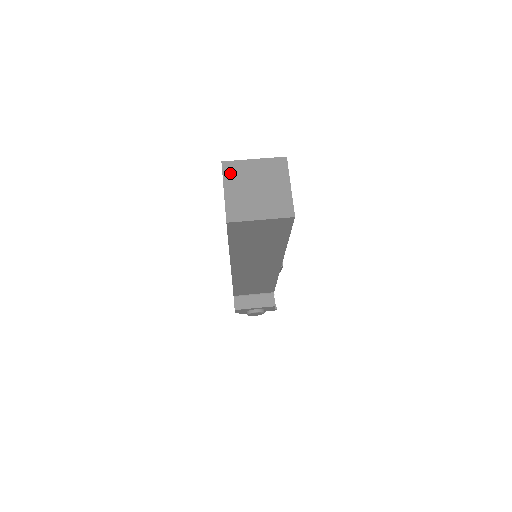
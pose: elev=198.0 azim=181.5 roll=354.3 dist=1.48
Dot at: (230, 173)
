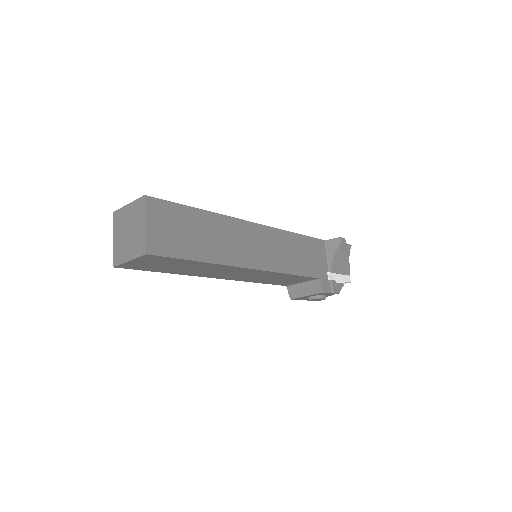
Dot at: (116, 222)
